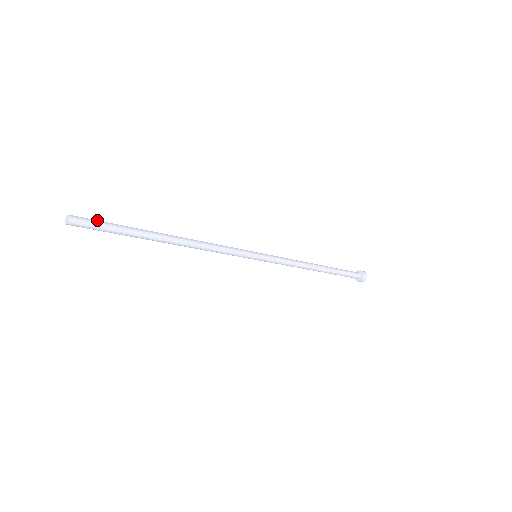
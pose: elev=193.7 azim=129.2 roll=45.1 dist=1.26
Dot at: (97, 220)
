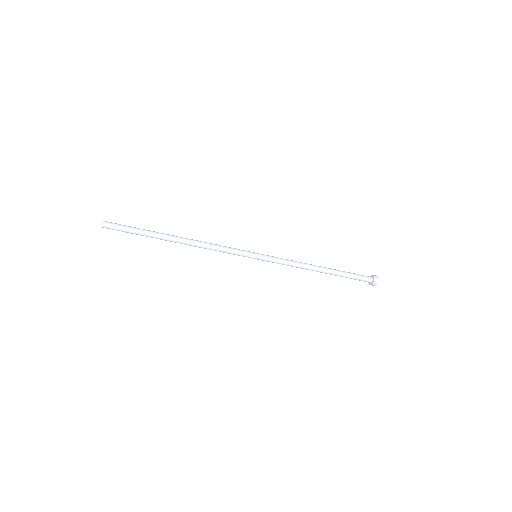
Dot at: (123, 225)
